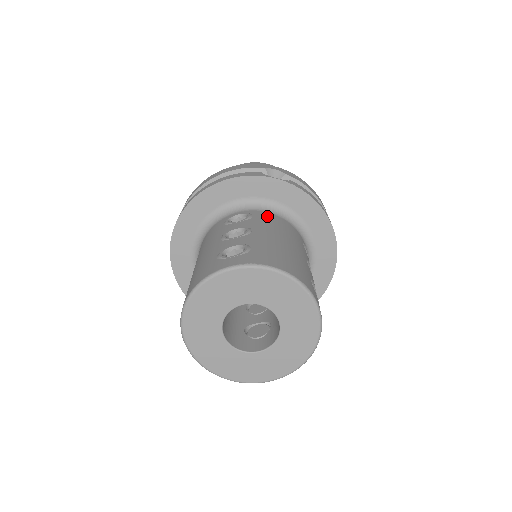
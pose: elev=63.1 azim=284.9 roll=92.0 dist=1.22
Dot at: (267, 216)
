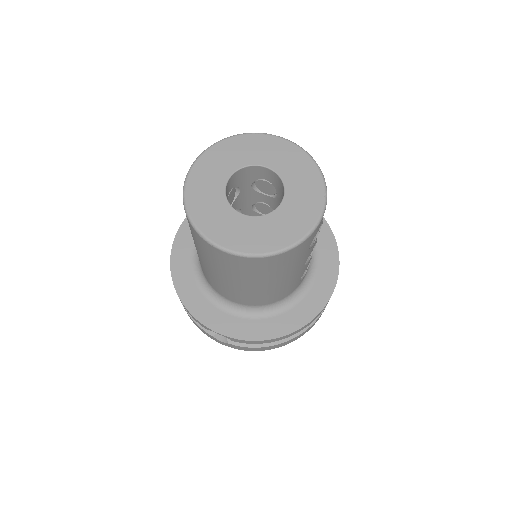
Dot at: occluded
